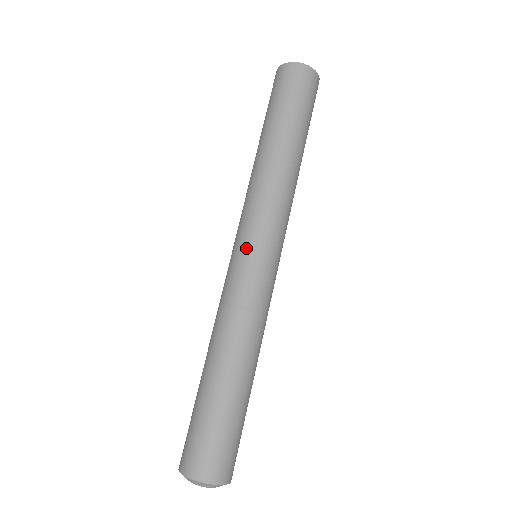
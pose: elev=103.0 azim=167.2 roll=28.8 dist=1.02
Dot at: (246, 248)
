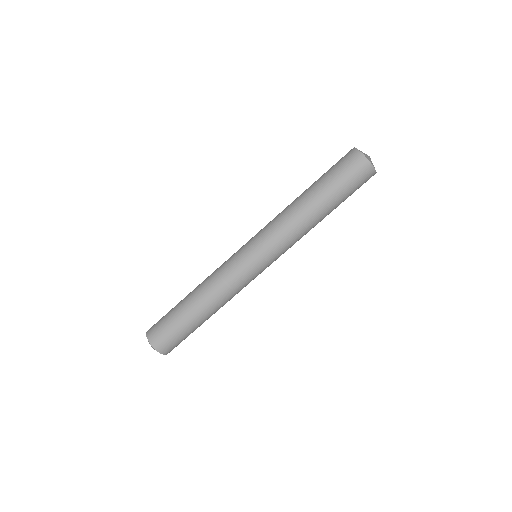
Dot at: (249, 251)
